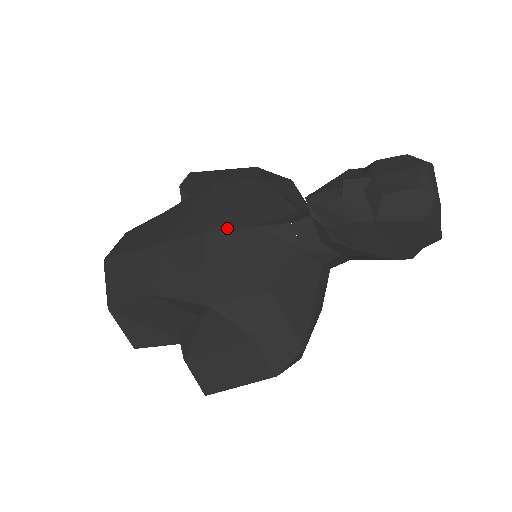
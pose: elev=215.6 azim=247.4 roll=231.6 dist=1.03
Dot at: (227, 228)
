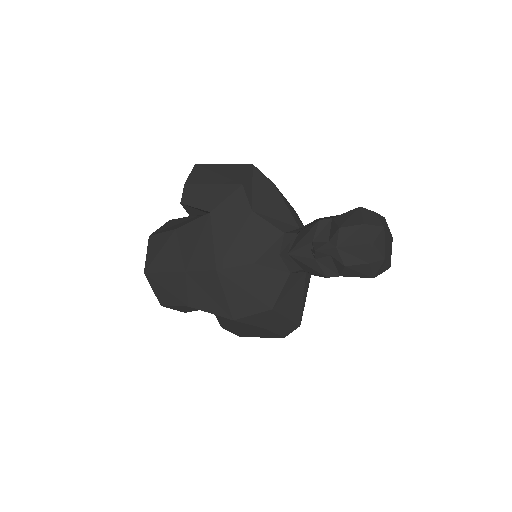
Dot at: (232, 265)
